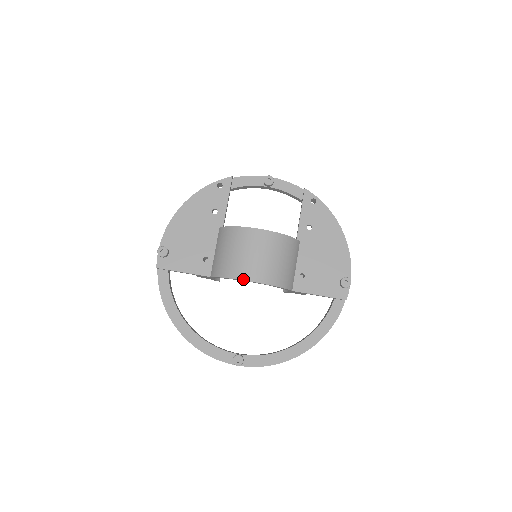
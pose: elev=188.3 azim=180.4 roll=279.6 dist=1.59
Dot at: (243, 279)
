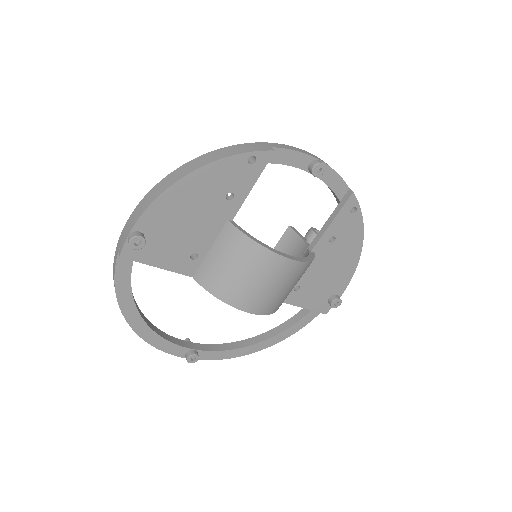
Dot at: (243, 310)
